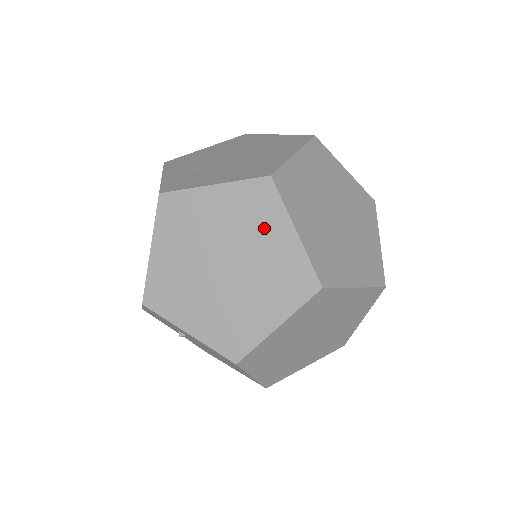
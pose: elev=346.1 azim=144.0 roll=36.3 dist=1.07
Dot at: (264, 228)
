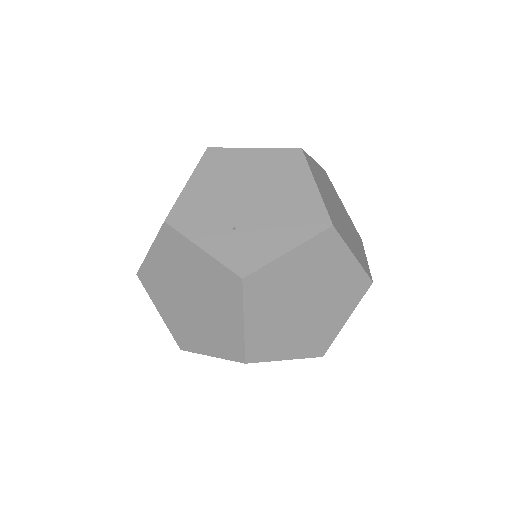
Dot at: (332, 264)
